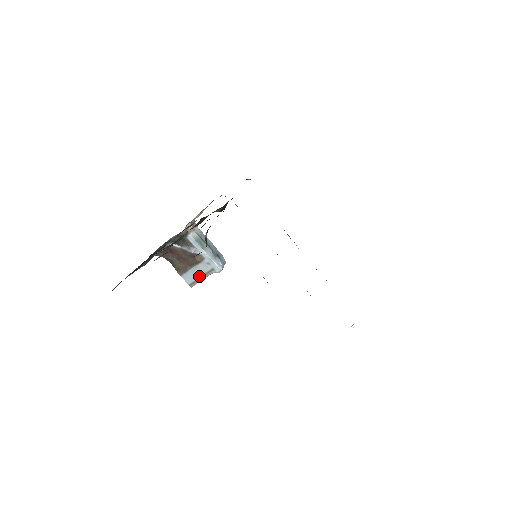
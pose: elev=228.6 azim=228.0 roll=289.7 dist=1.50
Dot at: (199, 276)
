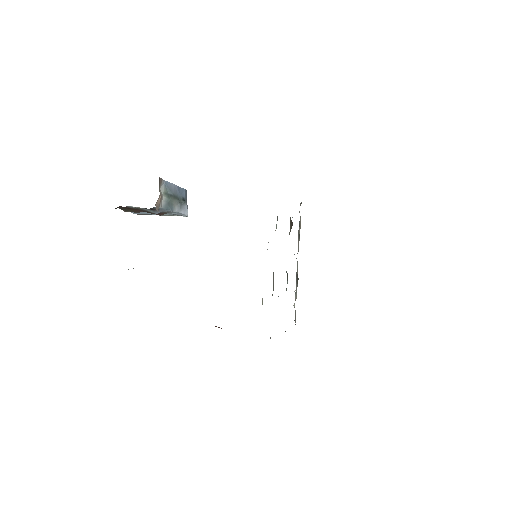
Dot at: (154, 214)
